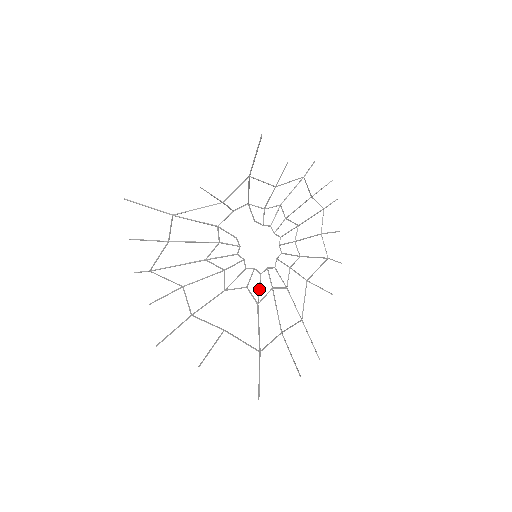
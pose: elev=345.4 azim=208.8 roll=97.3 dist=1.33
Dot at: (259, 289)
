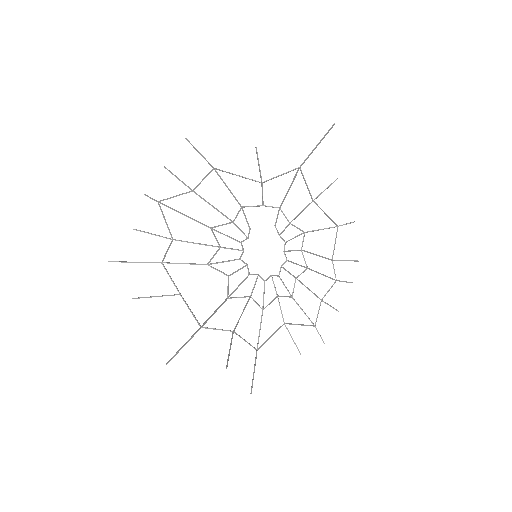
Dot at: occluded
